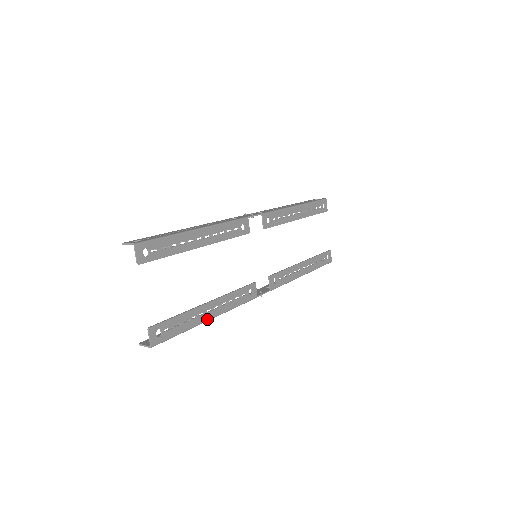
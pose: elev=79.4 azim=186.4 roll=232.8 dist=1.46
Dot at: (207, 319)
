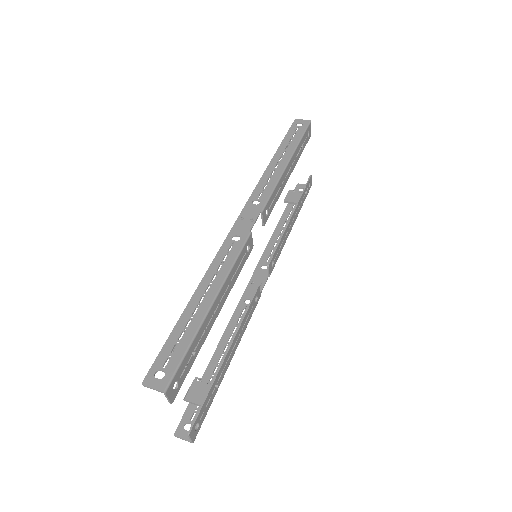
Dot at: (228, 366)
